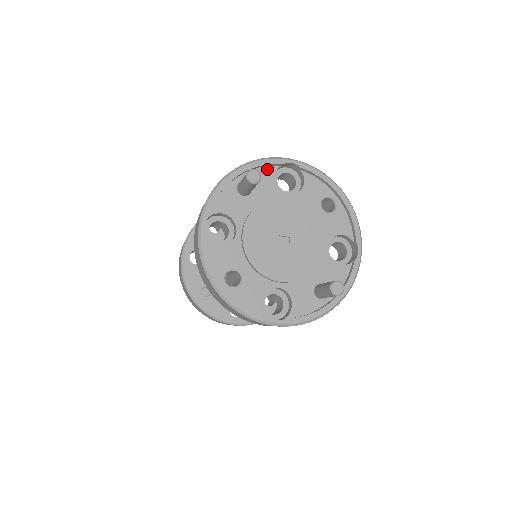
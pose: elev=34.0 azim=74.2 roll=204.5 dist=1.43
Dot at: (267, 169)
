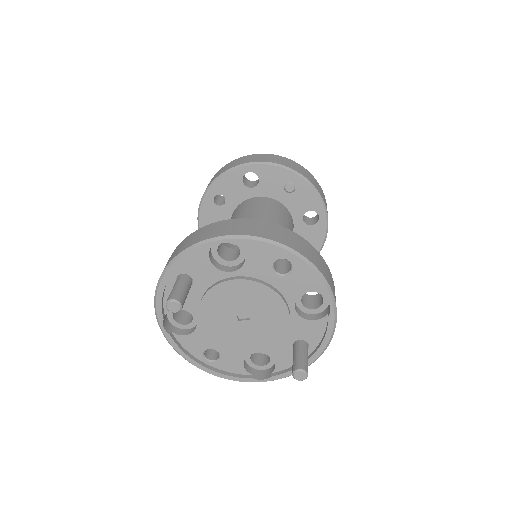
Dot at: (198, 255)
